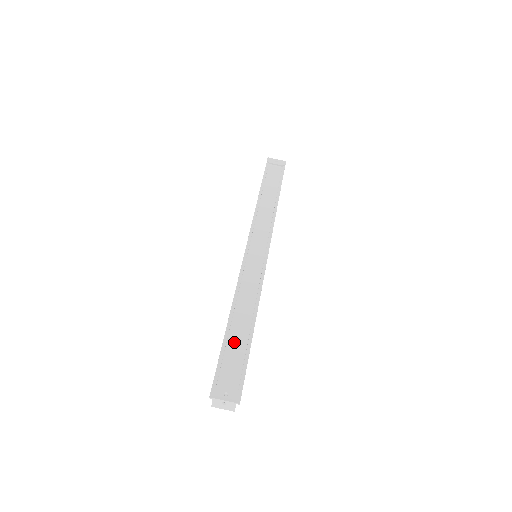
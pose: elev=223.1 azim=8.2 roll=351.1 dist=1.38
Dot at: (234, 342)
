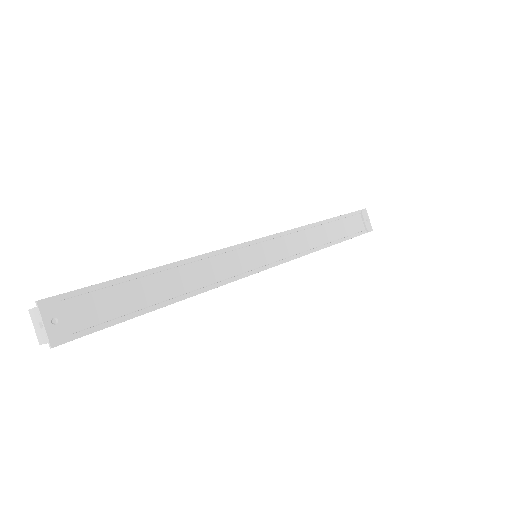
Dot at: (135, 290)
